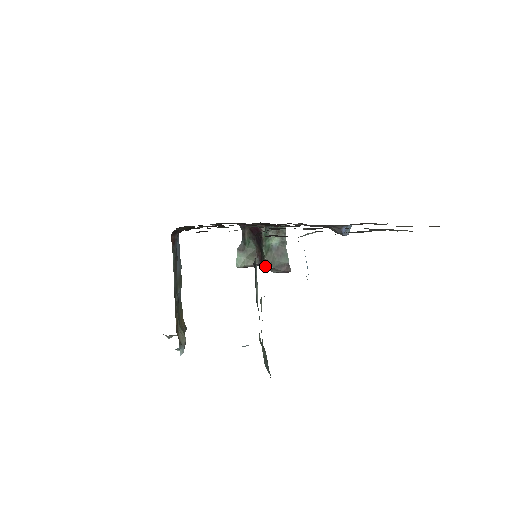
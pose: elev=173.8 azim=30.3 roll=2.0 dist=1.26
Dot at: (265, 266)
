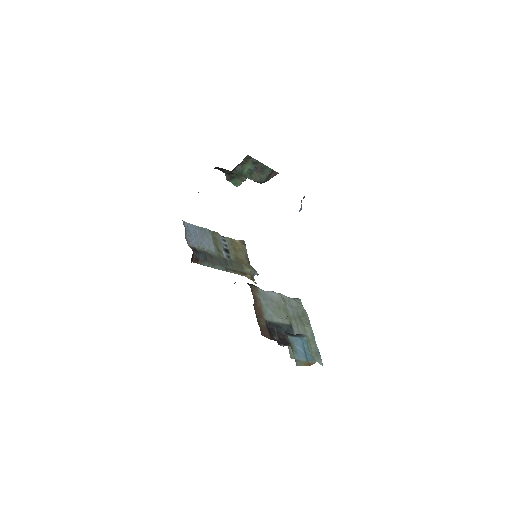
Dot at: occluded
